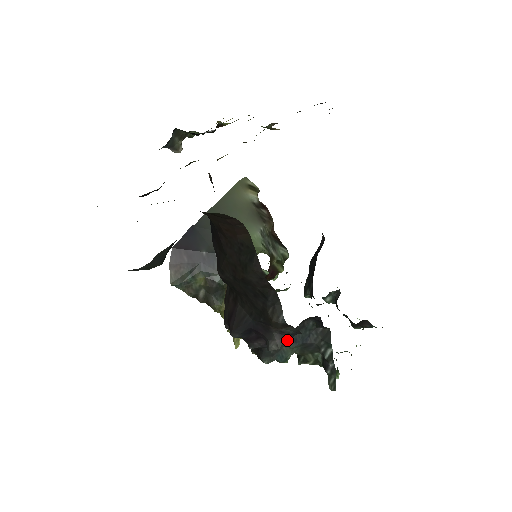
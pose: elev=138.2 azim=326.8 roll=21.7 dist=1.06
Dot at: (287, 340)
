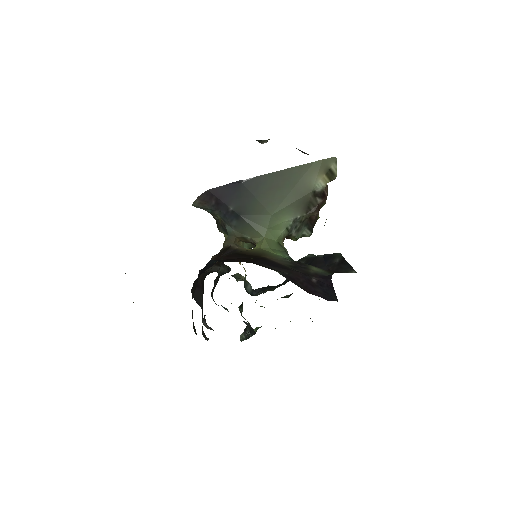
Dot at: occluded
